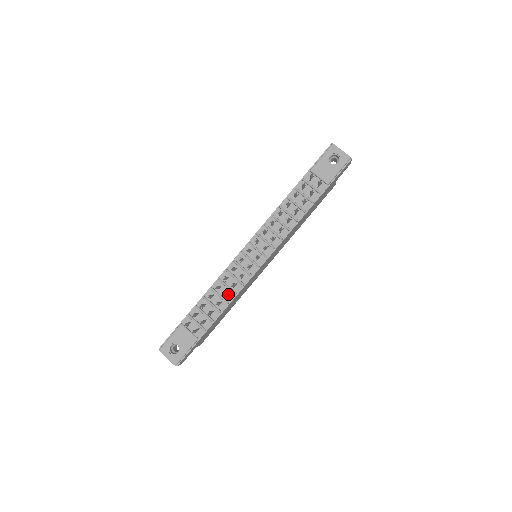
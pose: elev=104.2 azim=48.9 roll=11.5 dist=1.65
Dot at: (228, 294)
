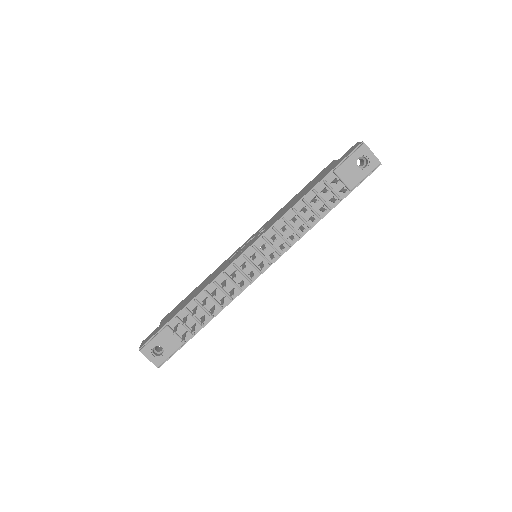
Dot at: (223, 298)
